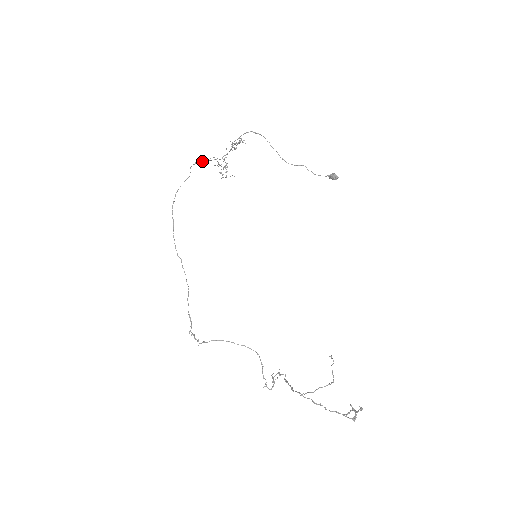
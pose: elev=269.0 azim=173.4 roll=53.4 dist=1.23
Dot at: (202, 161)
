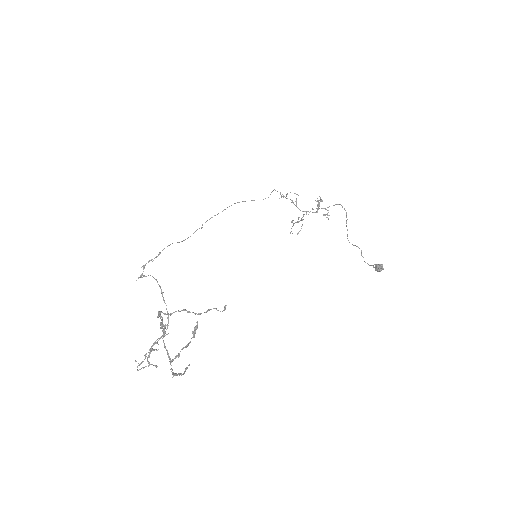
Dot at: (287, 198)
